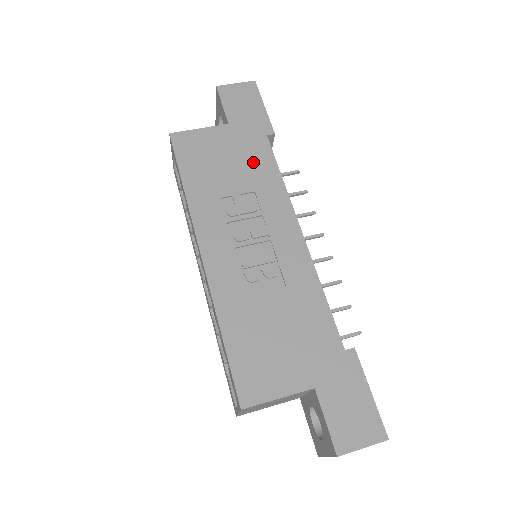
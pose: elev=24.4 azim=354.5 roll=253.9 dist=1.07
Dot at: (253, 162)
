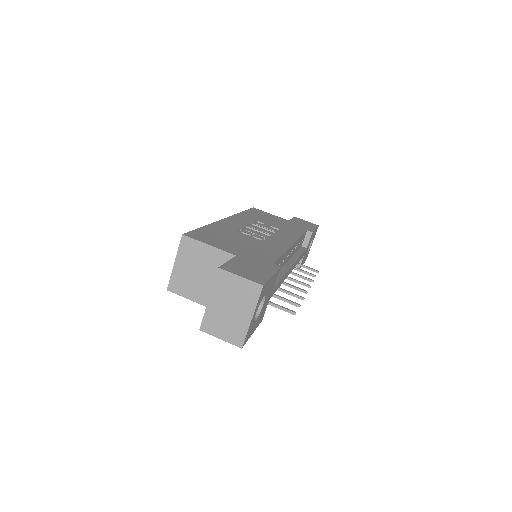
Dot at: (289, 228)
